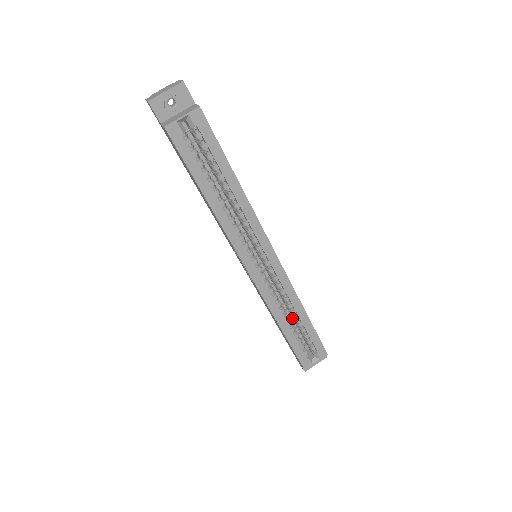
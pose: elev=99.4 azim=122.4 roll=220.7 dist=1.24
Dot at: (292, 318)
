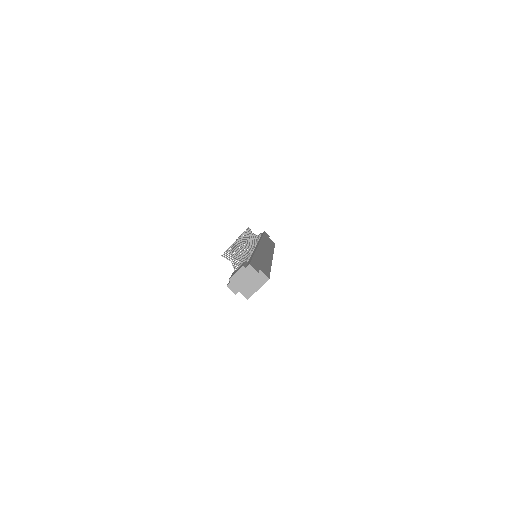
Dot at: occluded
